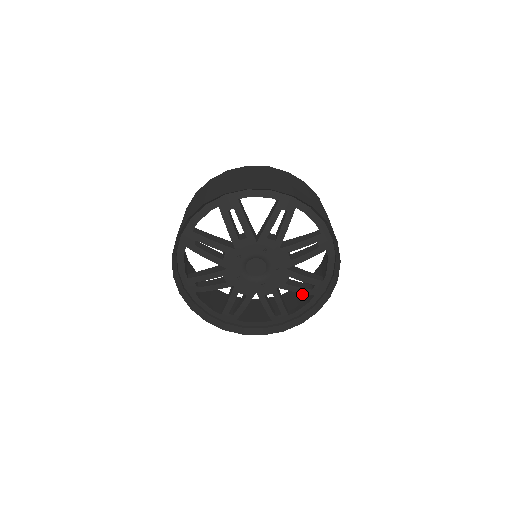
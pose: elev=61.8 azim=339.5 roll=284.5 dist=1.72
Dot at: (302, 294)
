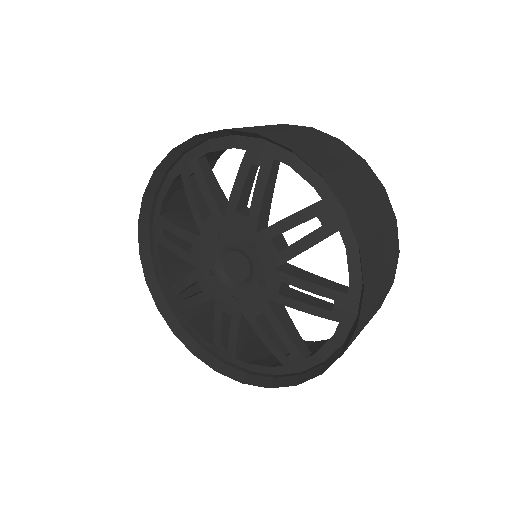
Dot at: occluded
